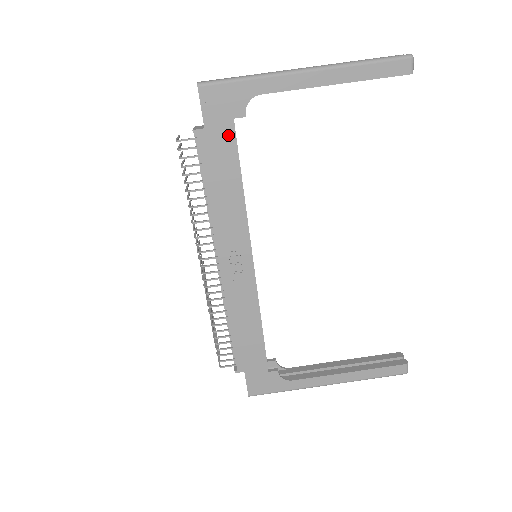
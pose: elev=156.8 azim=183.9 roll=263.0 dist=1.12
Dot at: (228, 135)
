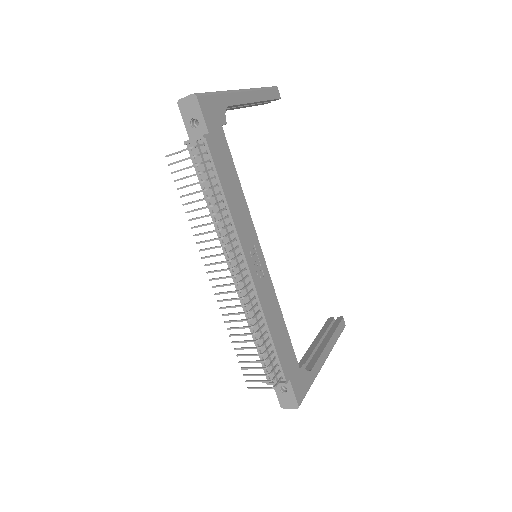
Dot at: (222, 139)
